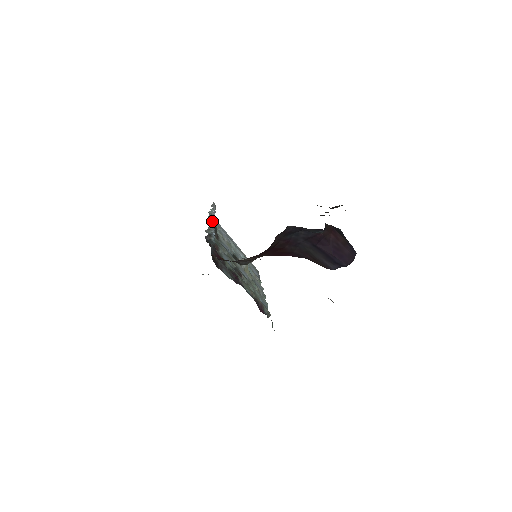
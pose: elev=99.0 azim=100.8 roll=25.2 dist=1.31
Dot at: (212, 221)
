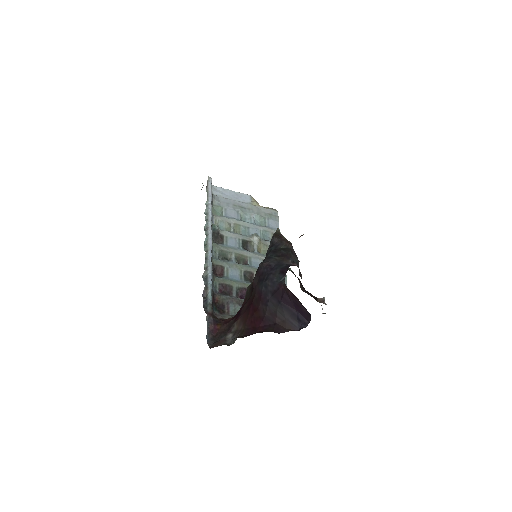
Dot at: (208, 240)
